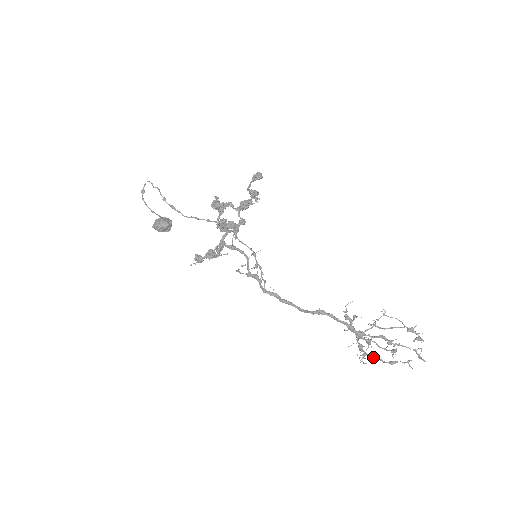
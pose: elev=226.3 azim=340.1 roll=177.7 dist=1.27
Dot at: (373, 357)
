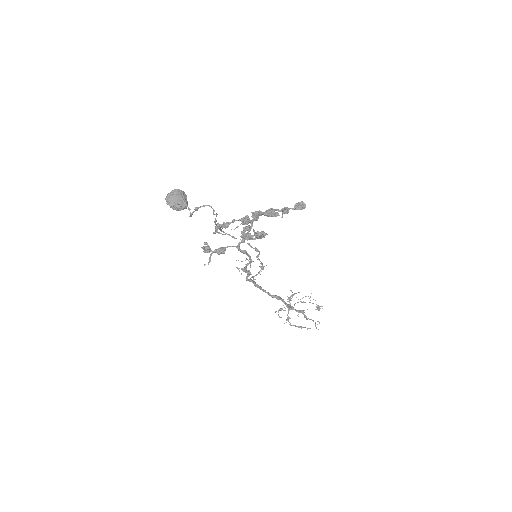
Dot at: (292, 325)
